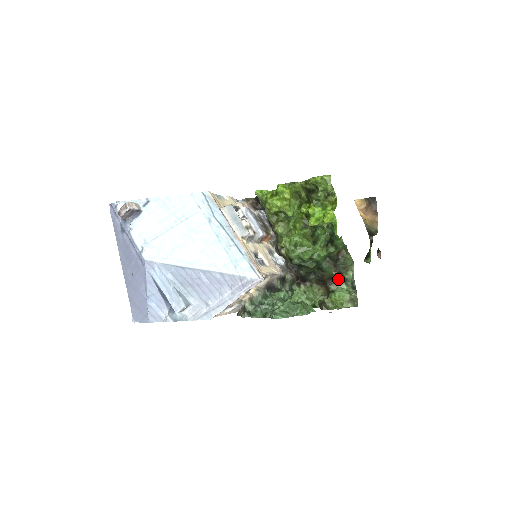
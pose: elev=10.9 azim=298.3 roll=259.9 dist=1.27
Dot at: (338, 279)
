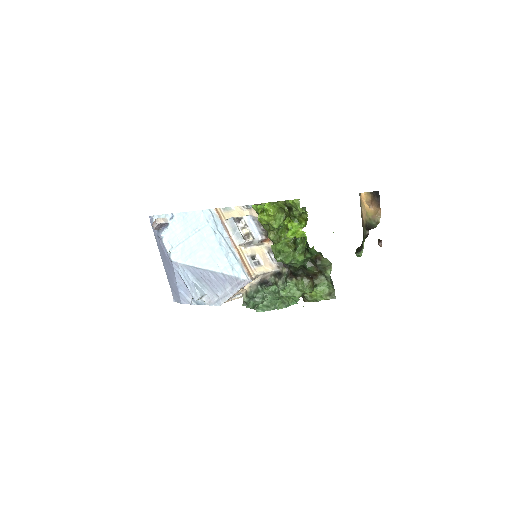
Dot at: (321, 276)
